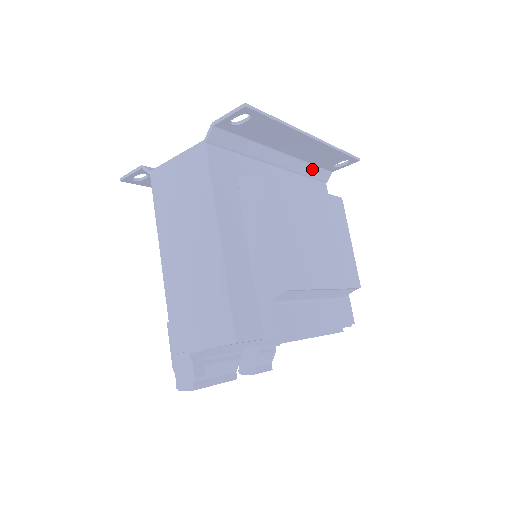
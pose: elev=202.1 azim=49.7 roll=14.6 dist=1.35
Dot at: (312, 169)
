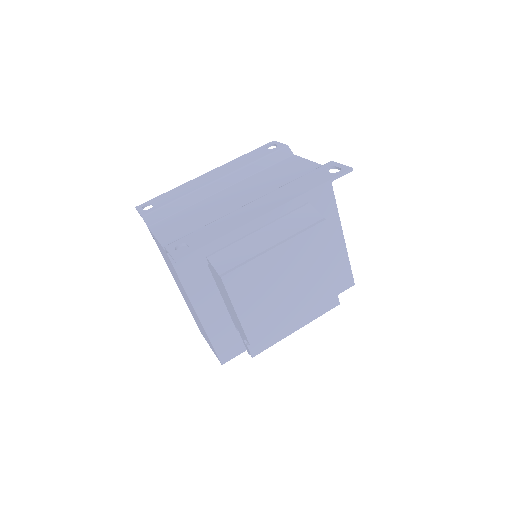
Dot at: occluded
